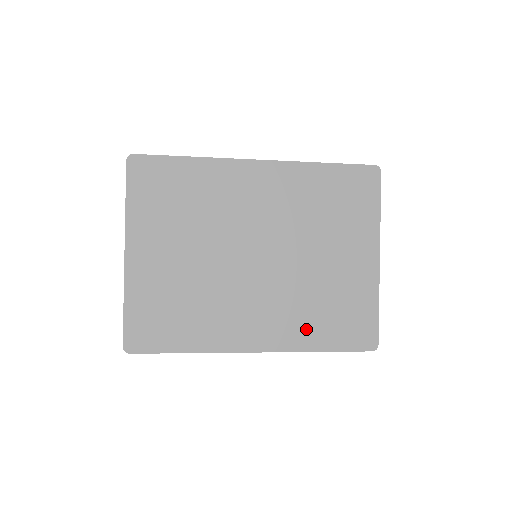
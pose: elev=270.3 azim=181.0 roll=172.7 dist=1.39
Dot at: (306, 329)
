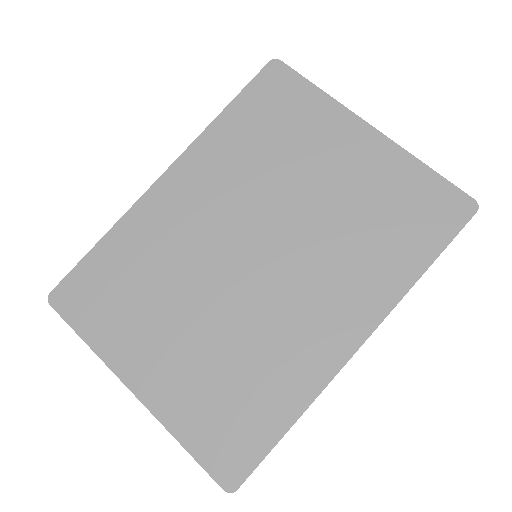
Dot at: (382, 266)
